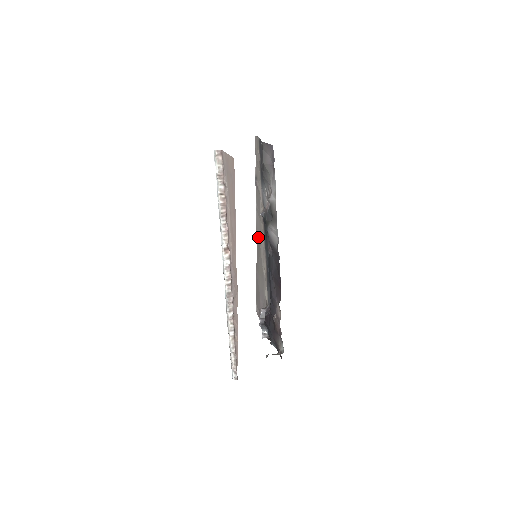
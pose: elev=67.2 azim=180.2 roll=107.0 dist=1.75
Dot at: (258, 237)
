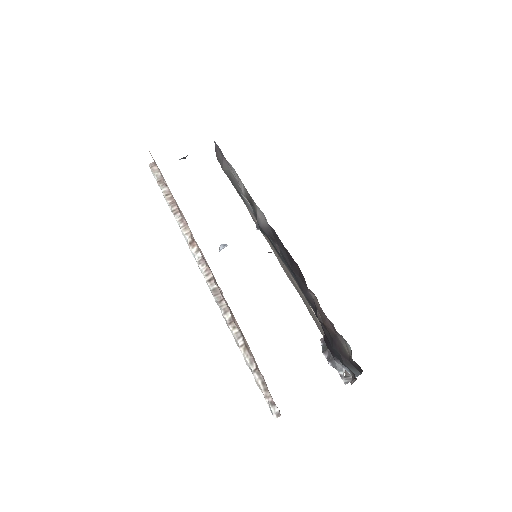
Dot at: (287, 273)
